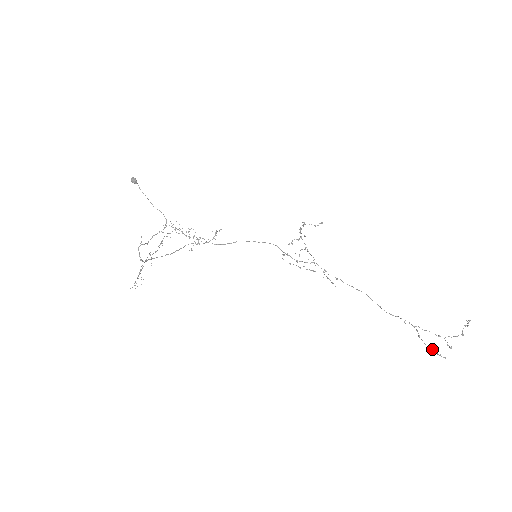
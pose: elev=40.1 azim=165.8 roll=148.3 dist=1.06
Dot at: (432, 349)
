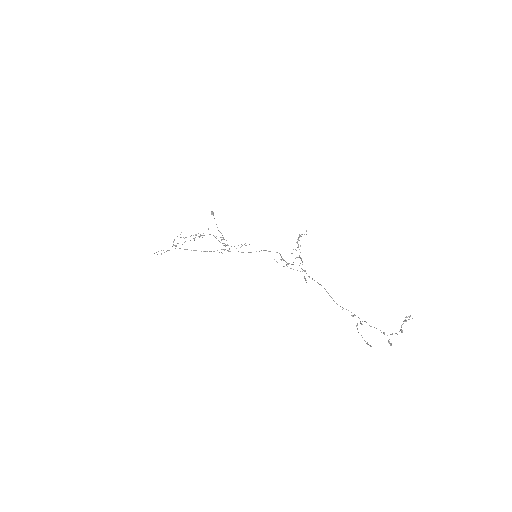
Dot at: occluded
